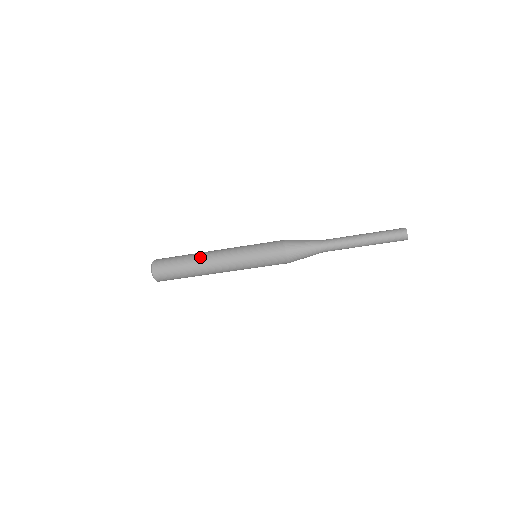
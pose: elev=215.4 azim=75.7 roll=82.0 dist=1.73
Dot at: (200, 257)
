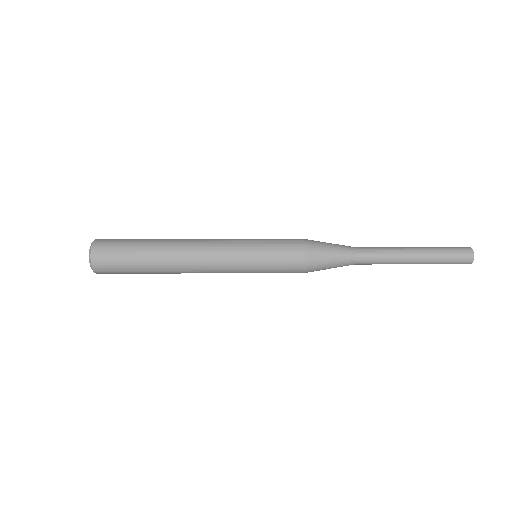
Dot at: (174, 273)
